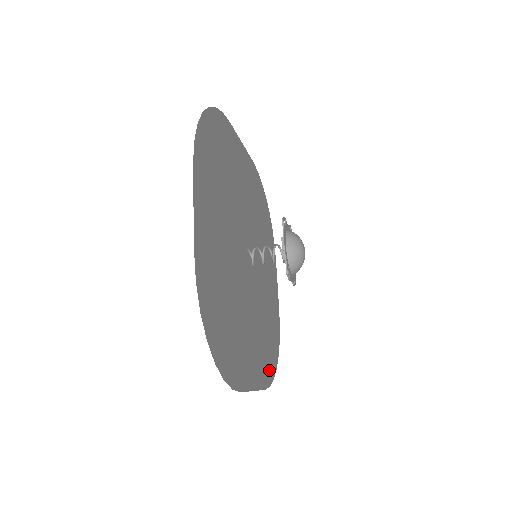
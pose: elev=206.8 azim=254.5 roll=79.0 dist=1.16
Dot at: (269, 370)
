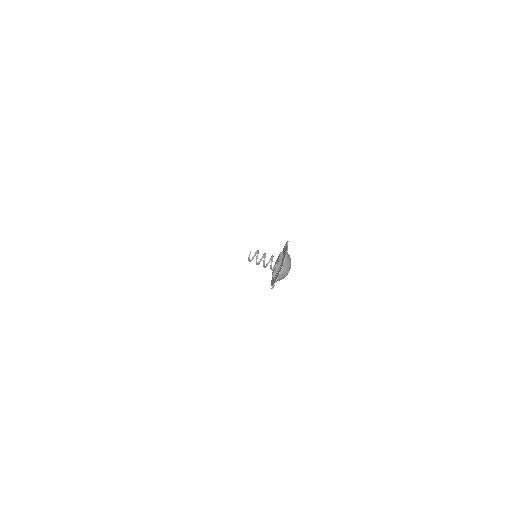
Dot at: occluded
